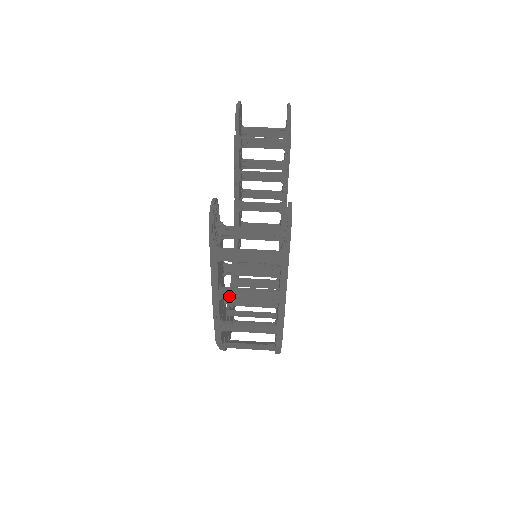
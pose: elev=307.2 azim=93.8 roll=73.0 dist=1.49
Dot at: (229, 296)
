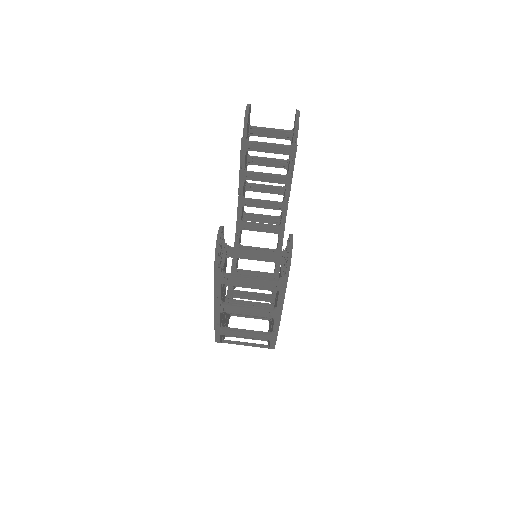
Dot at: (230, 310)
